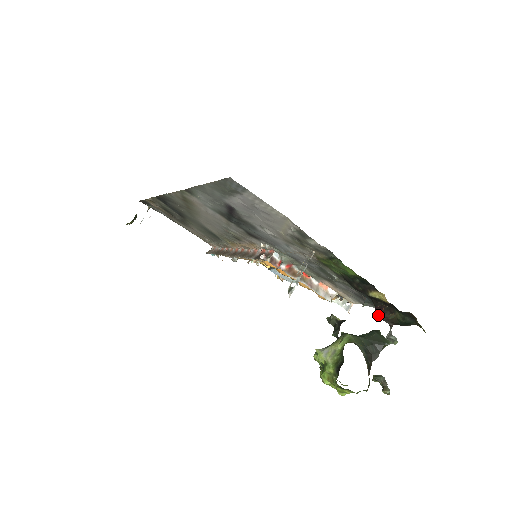
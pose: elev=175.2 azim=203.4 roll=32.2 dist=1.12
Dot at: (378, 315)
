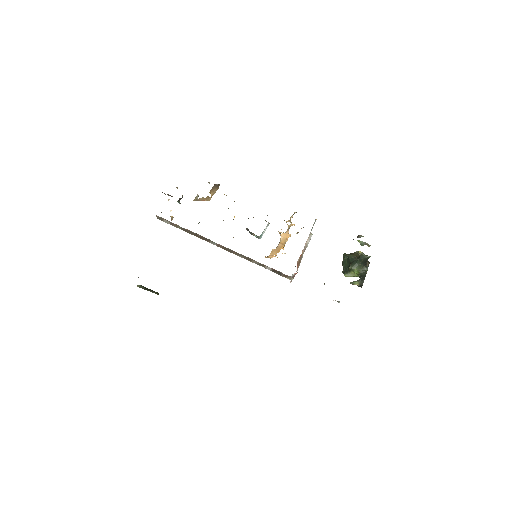
Dot at: occluded
